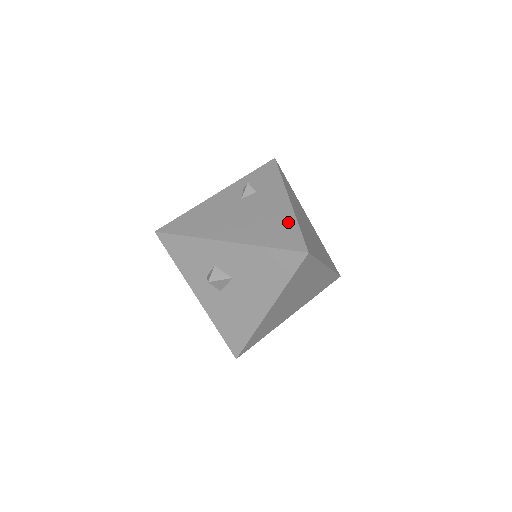
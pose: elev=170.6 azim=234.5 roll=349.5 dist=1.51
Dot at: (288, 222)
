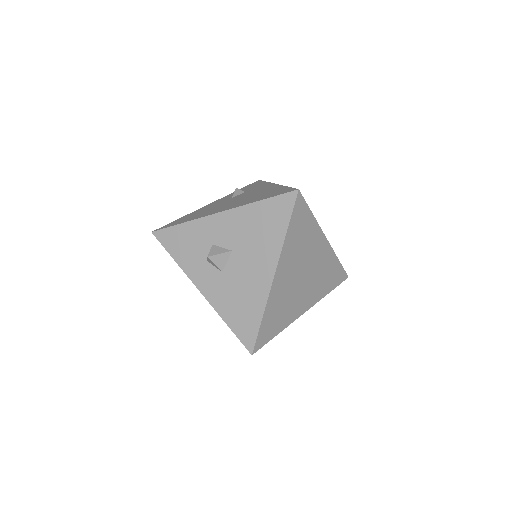
Dot at: (276, 189)
